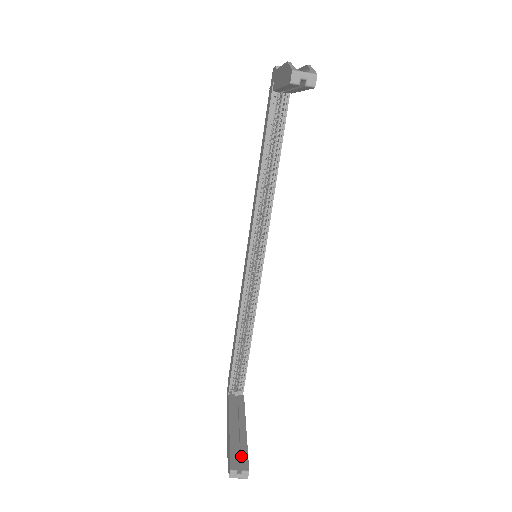
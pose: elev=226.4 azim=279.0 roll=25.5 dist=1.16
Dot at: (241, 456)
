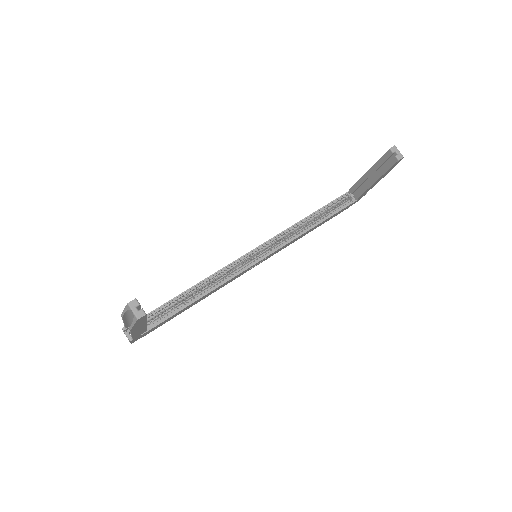
Dot at: occluded
